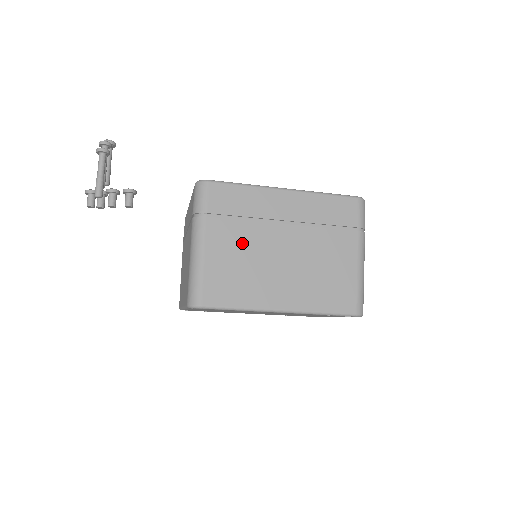
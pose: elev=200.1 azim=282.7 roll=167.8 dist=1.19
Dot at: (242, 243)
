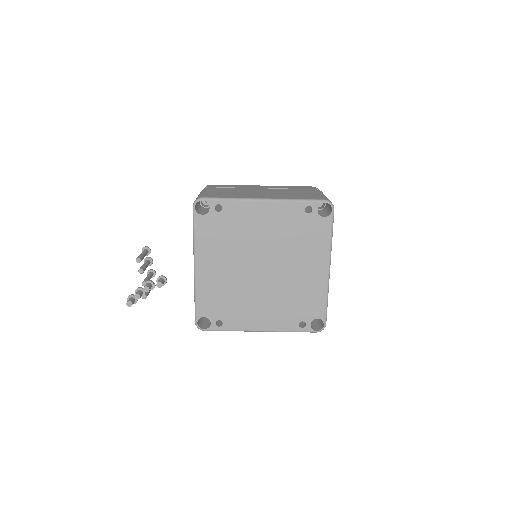
Dot at: (232, 190)
